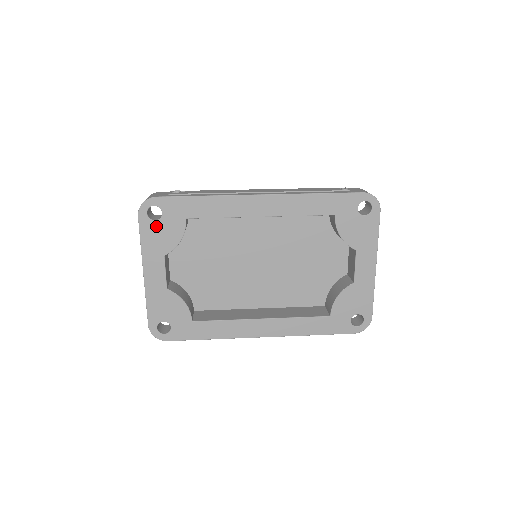
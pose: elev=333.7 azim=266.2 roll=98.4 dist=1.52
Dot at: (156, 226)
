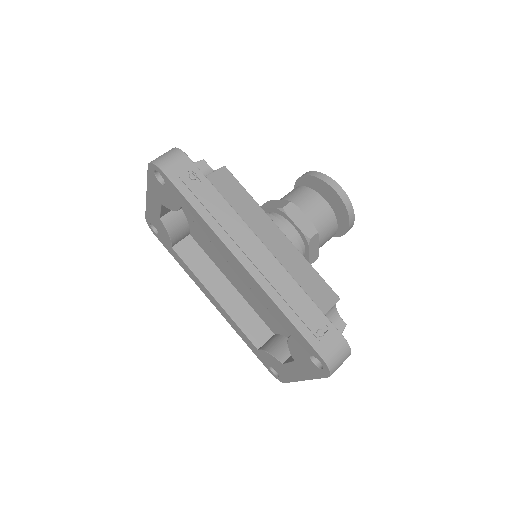
Dot at: (159, 185)
